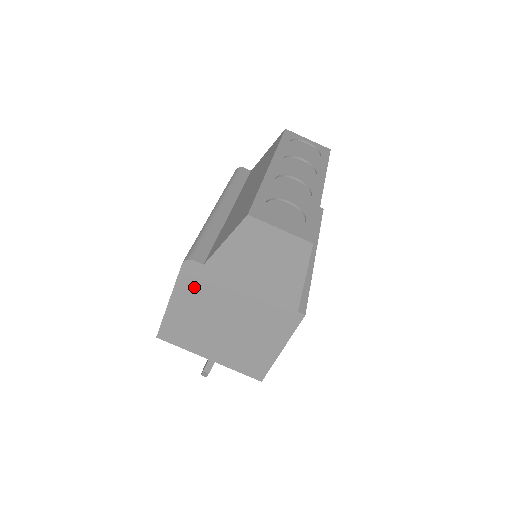
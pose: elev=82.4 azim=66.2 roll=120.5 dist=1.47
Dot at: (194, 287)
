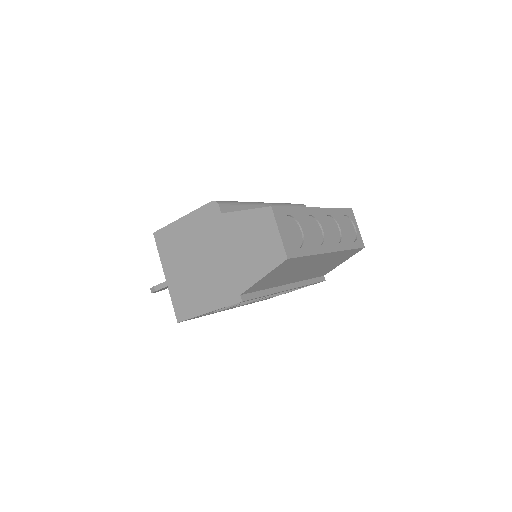
Dot at: (203, 222)
